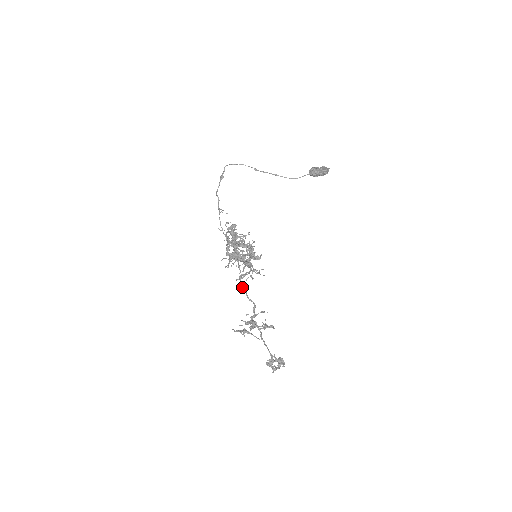
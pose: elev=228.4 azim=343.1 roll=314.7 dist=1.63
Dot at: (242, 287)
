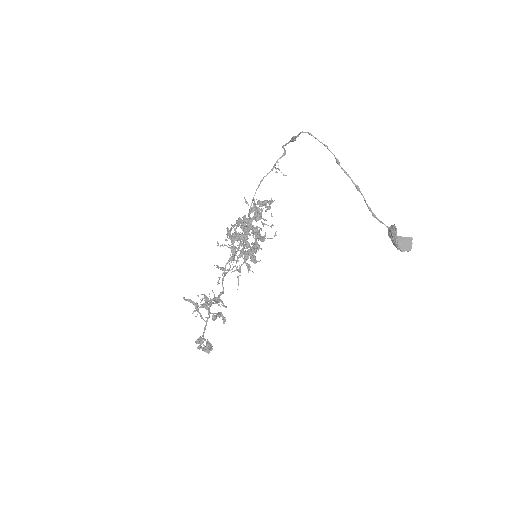
Dot at: (225, 268)
